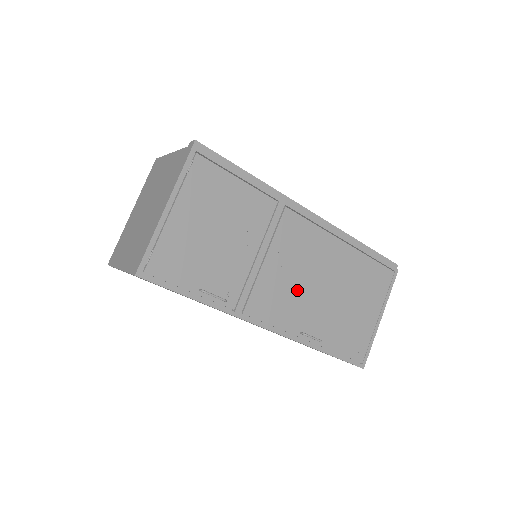
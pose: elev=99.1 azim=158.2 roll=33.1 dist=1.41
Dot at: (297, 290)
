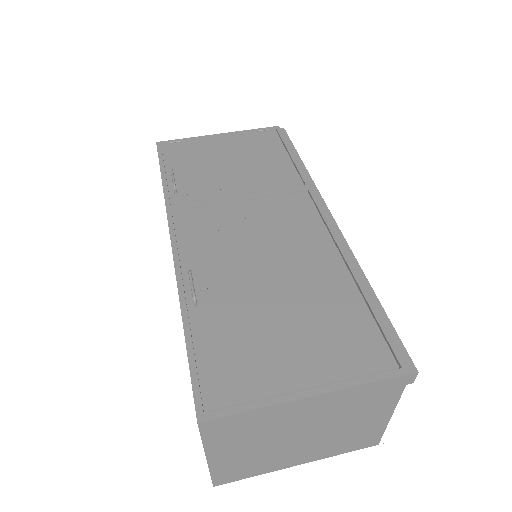
Dot at: (238, 245)
